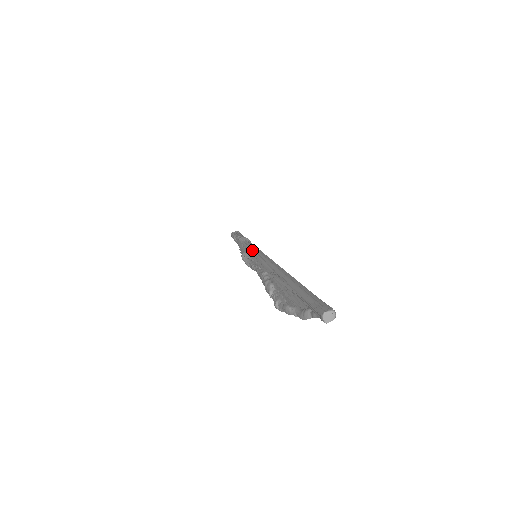
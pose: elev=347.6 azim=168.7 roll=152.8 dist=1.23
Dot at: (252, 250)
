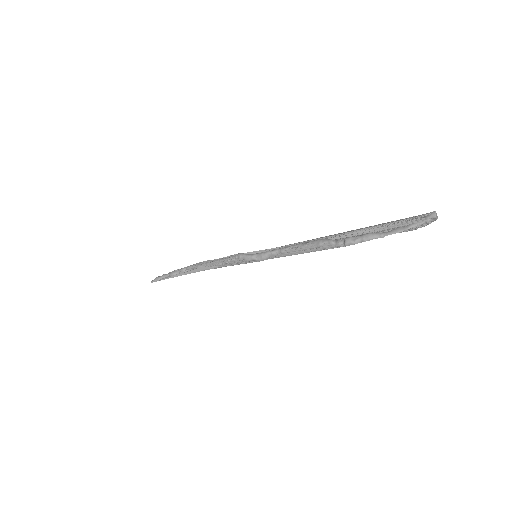
Dot at: occluded
